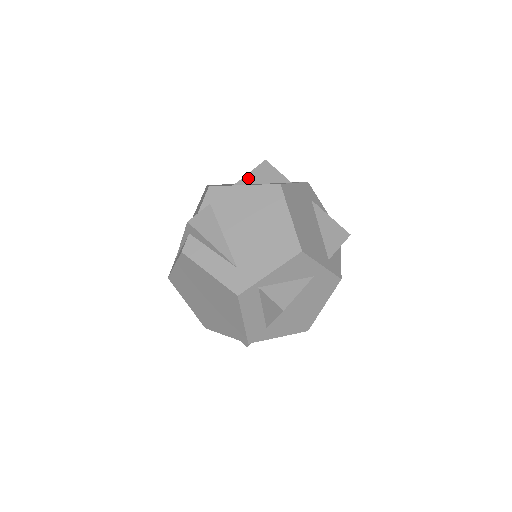
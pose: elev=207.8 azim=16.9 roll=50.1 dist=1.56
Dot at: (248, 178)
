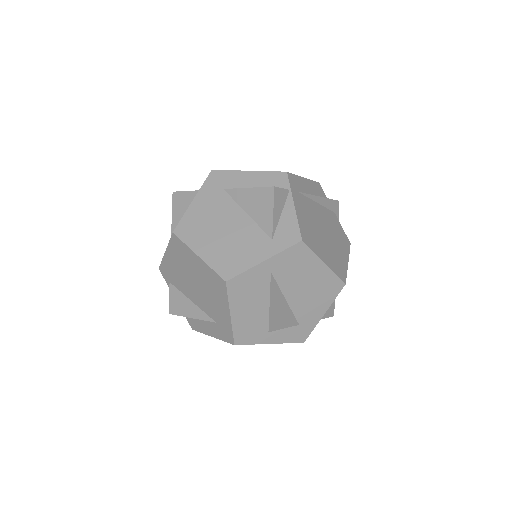
Dot at: (174, 227)
